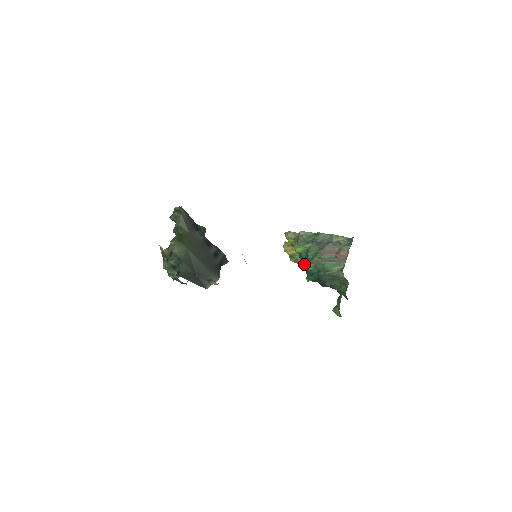
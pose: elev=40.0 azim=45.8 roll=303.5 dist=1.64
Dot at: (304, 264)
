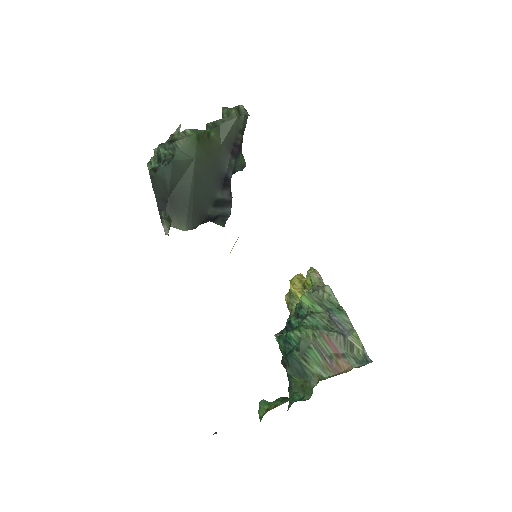
Dot at: (292, 320)
